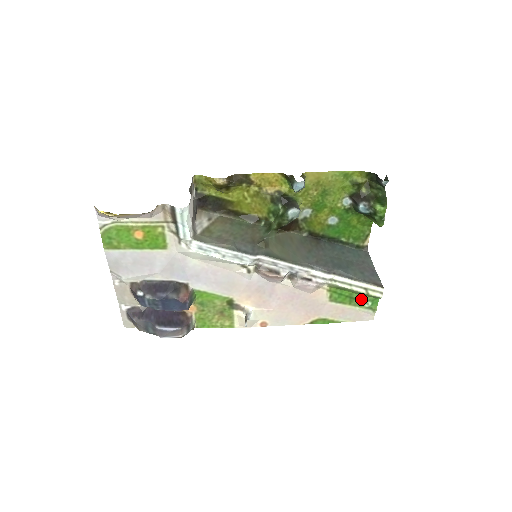
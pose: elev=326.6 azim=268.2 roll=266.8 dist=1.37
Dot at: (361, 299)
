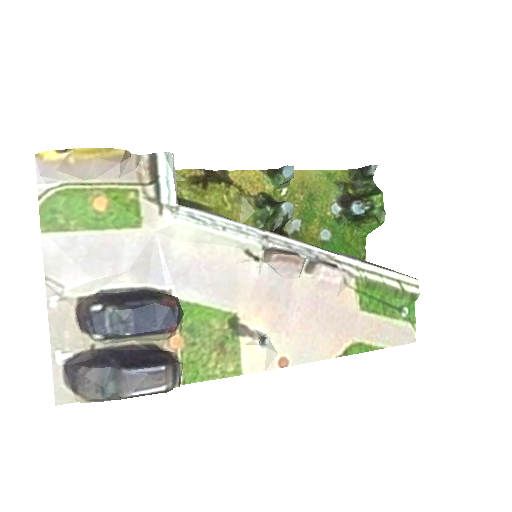
Dot at: (395, 305)
